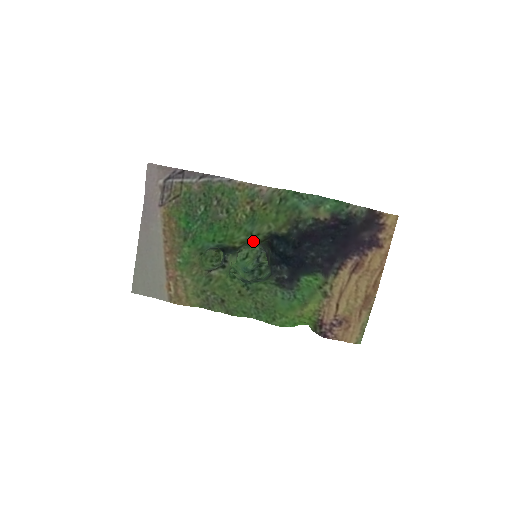
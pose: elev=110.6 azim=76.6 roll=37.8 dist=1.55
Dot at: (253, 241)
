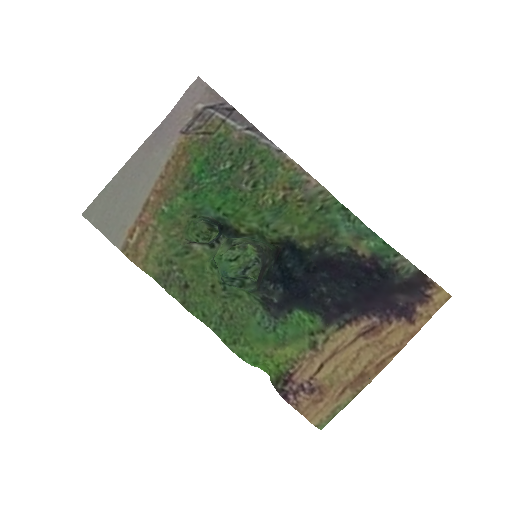
Dot at: (263, 236)
